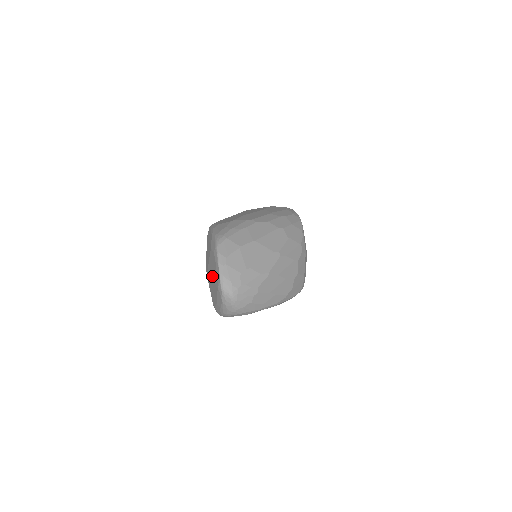
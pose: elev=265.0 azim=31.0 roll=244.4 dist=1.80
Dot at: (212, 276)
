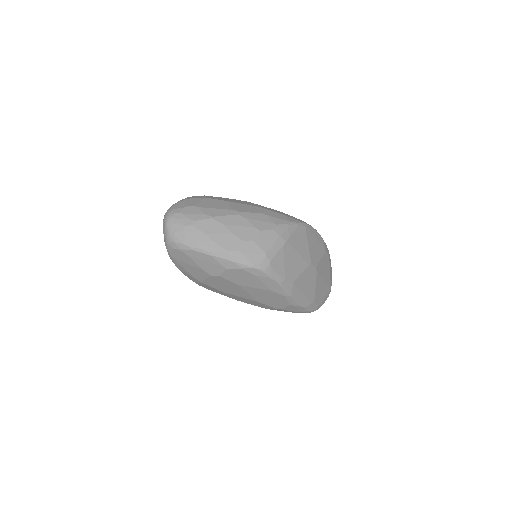
Dot at: occluded
